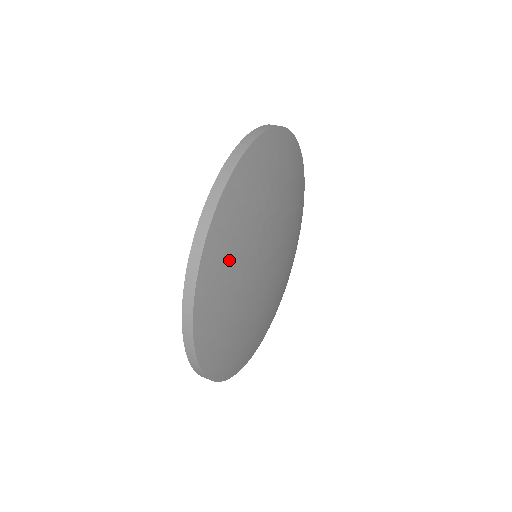
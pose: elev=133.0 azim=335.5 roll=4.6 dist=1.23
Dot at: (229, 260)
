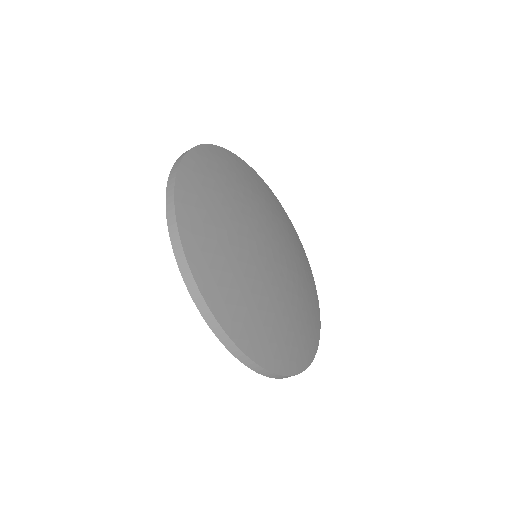
Dot at: (242, 302)
